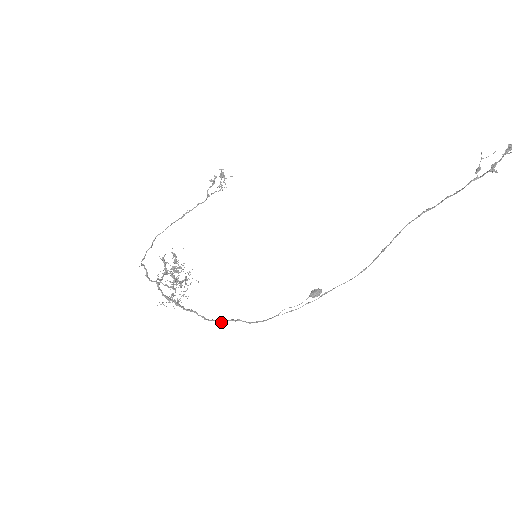
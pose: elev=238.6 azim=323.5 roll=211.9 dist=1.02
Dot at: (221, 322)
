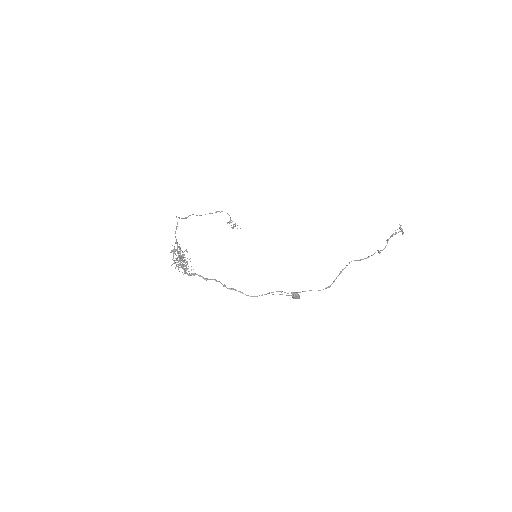
Dot at: occluded
